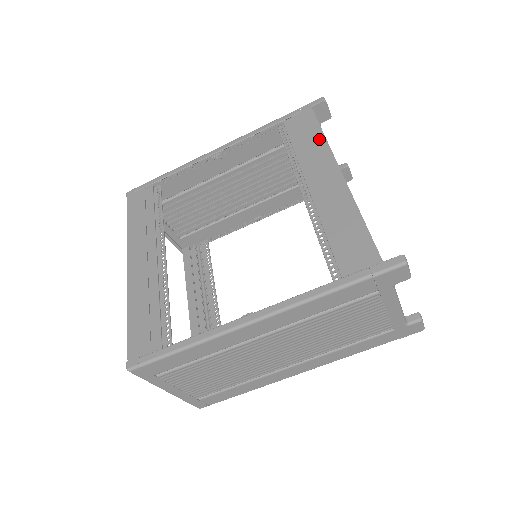
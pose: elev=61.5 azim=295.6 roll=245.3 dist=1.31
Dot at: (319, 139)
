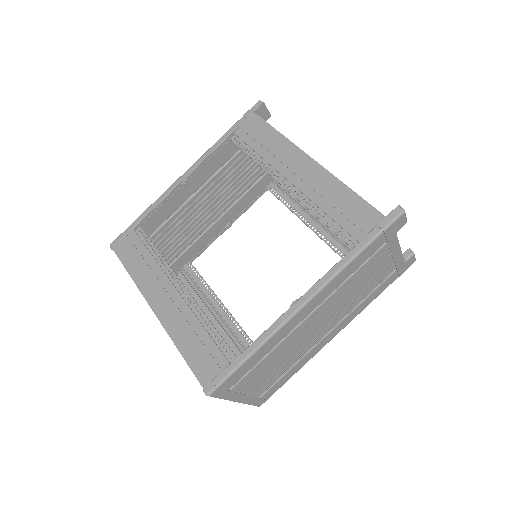
Dot at: (277, 137)
